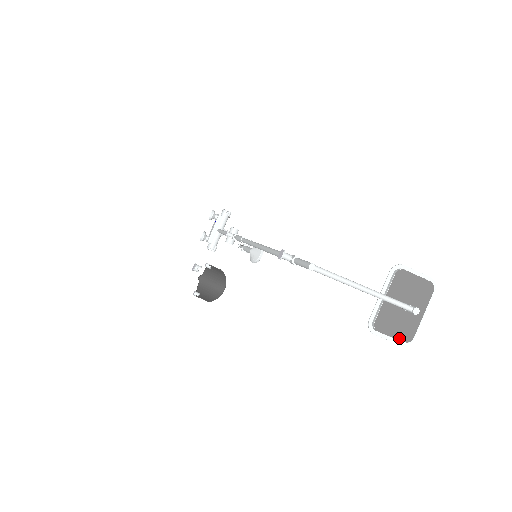
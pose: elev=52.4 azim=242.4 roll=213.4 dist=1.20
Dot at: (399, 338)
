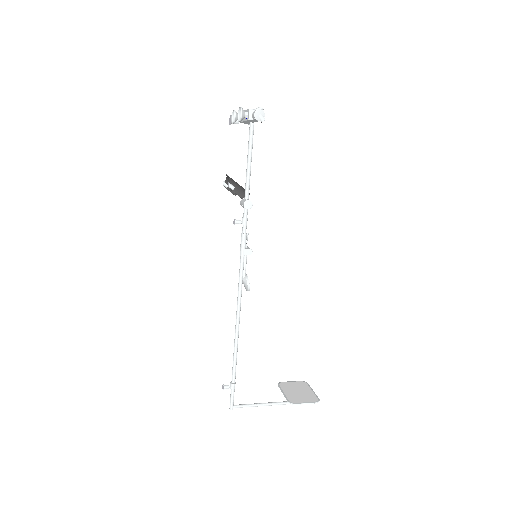
Dot at: occluded
